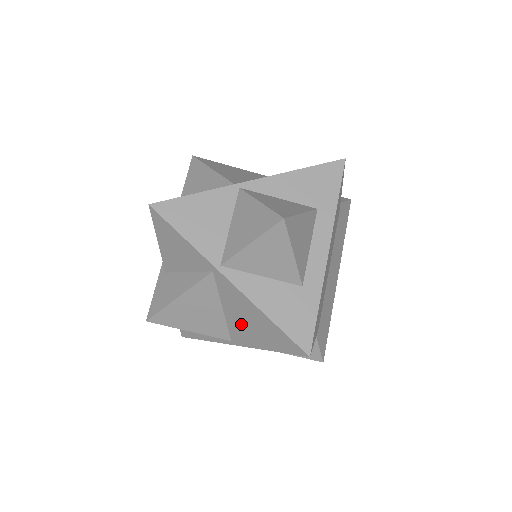
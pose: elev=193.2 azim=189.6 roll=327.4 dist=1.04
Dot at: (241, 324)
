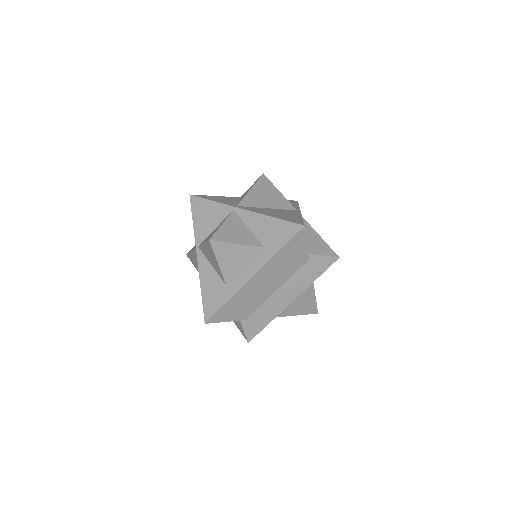
Dot at: occluded
